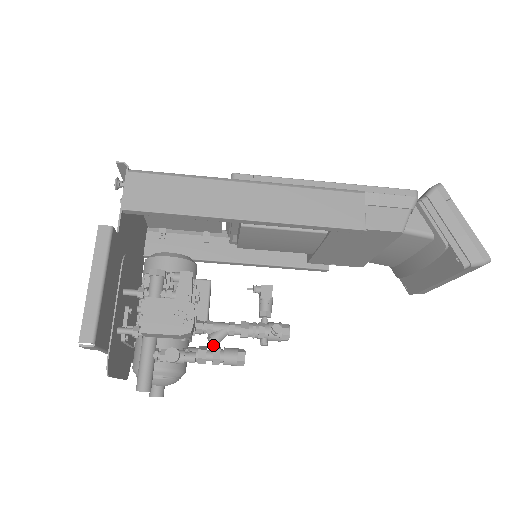
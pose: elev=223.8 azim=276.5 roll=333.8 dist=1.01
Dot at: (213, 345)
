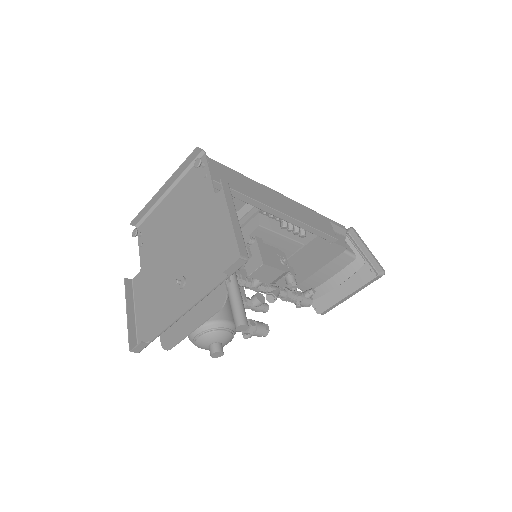
Dot at: (274, 300)
